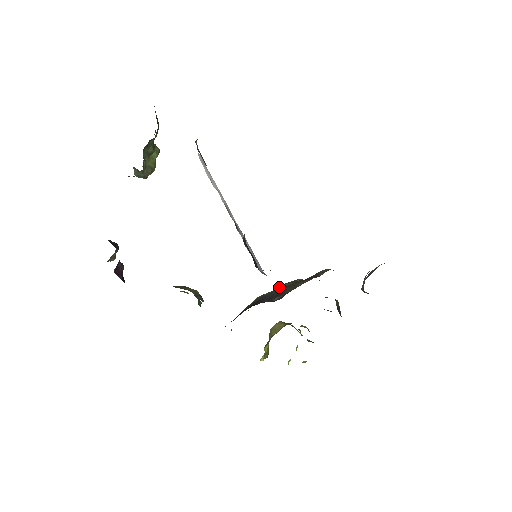
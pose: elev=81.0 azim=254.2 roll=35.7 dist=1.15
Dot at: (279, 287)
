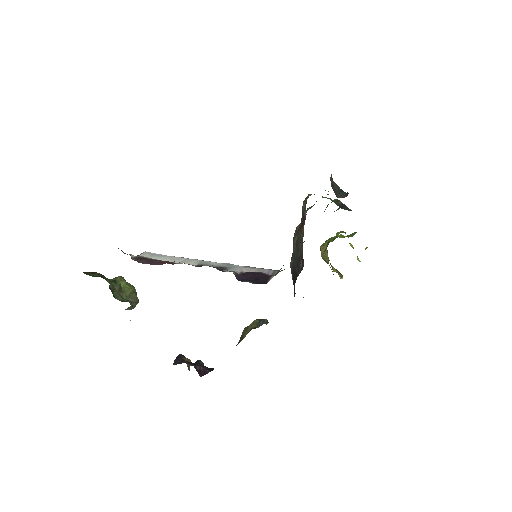
Dot at: (293, 248)
